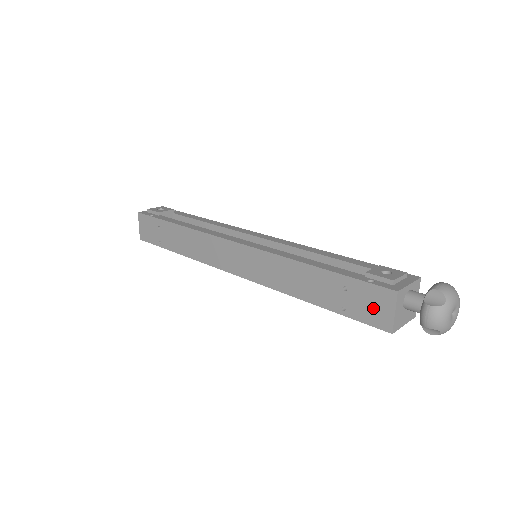
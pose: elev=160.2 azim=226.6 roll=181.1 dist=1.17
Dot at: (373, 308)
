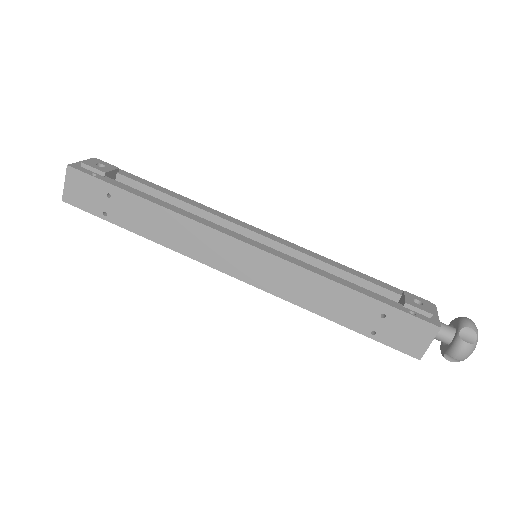
Dot at: (408, 337)
